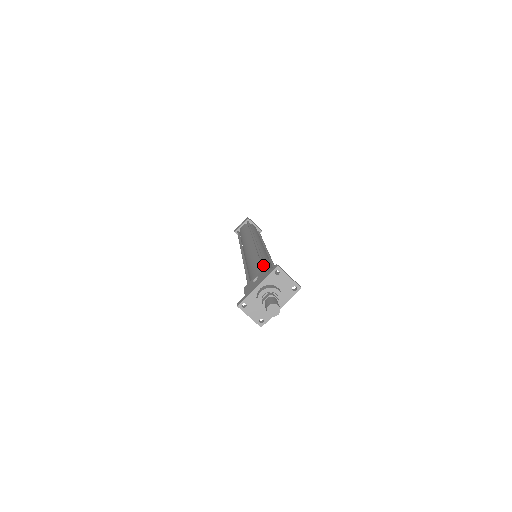
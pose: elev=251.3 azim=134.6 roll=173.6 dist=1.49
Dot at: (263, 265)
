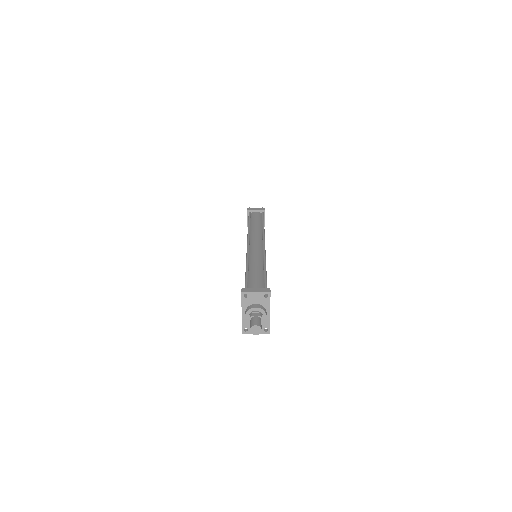
Dot at: occluded
